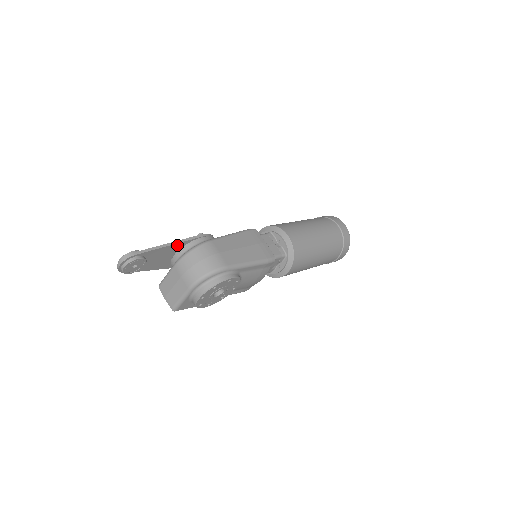
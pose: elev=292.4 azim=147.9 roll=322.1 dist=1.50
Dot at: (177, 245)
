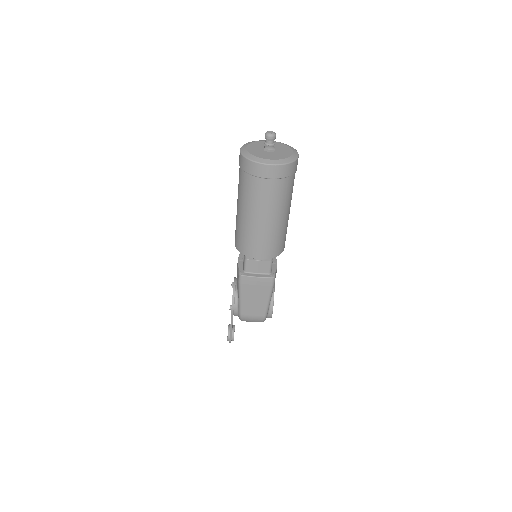
Dot at: (232, 321)
